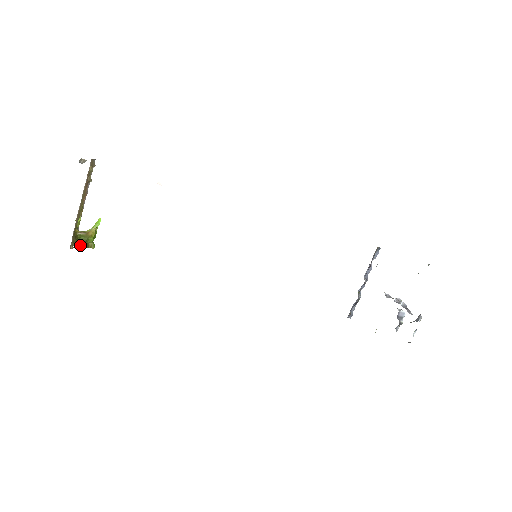
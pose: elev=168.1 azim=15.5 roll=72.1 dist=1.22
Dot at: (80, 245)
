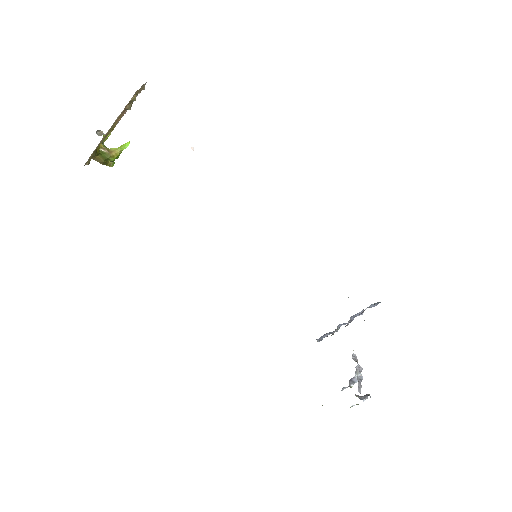
Dot at: (99, 160)
